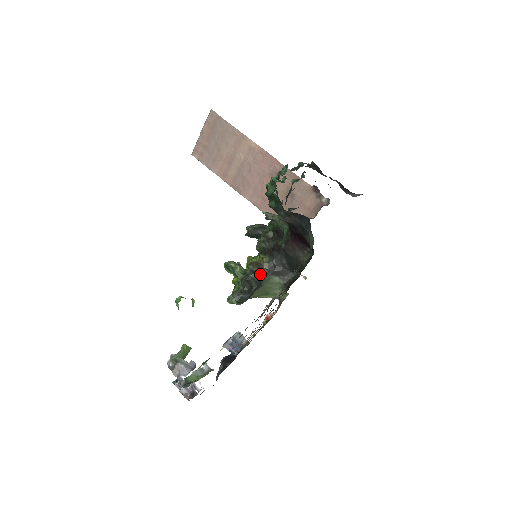
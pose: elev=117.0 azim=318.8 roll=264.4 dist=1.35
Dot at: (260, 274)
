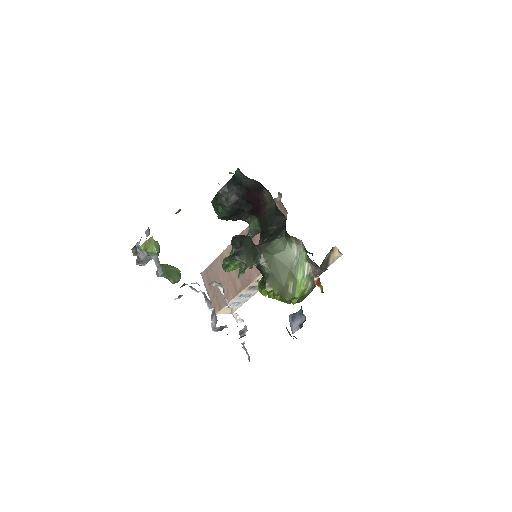
Dot at: occluded
